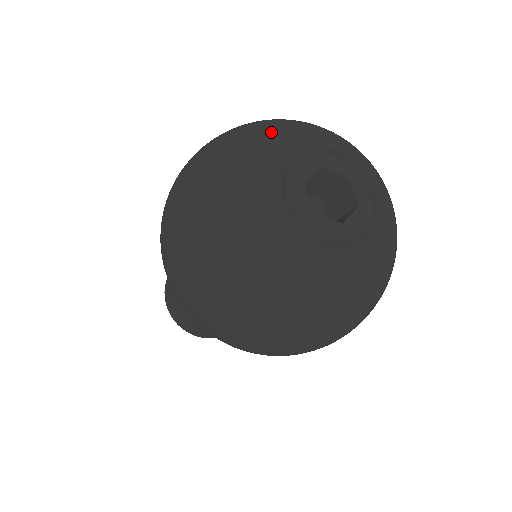
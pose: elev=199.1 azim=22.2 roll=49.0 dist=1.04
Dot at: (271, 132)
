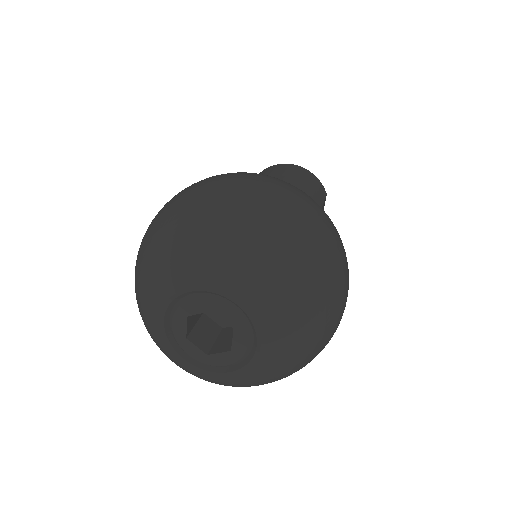
Dot at: (144, 294)
